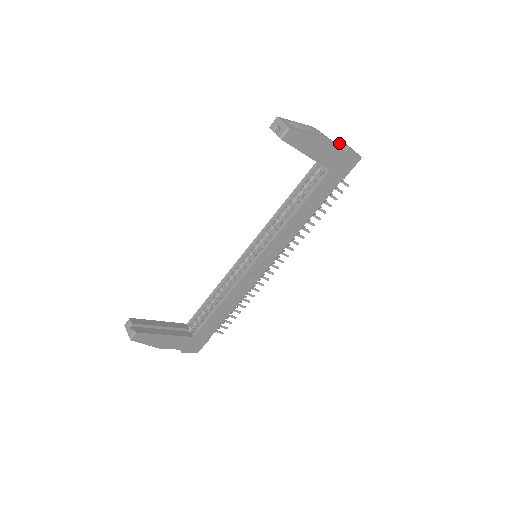
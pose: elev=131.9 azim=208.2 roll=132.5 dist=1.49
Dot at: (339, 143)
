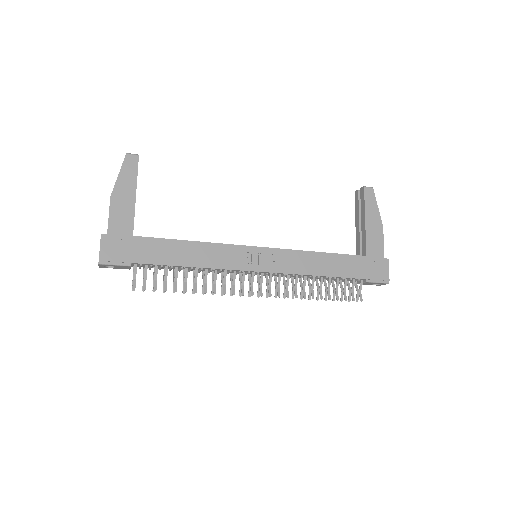
Dot at: occluded
